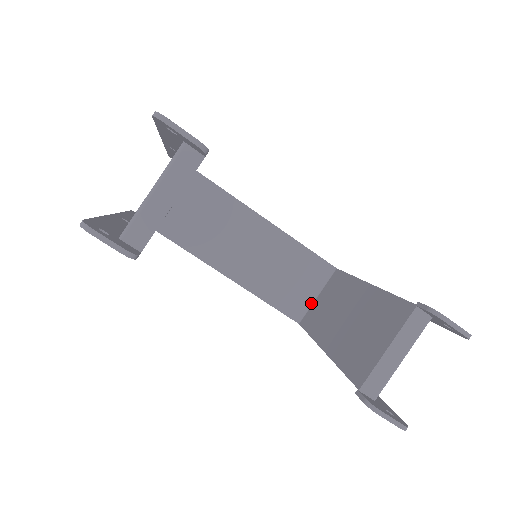
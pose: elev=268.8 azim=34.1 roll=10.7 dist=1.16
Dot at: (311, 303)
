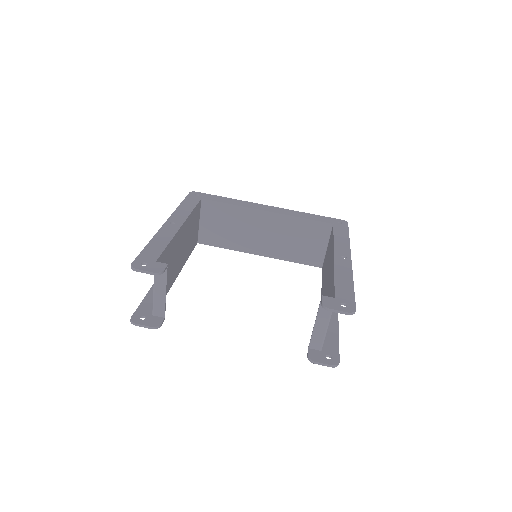
Dot at: (325, 252)
